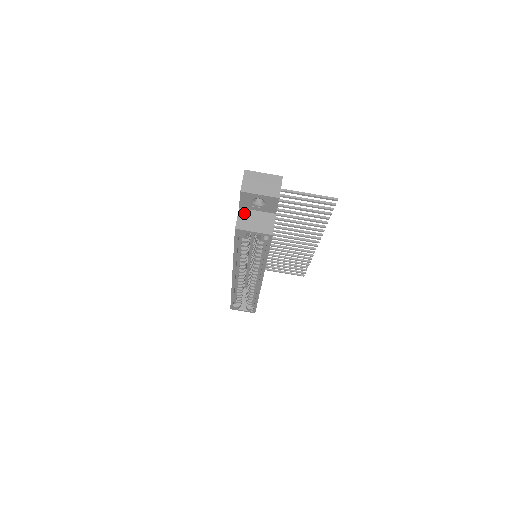
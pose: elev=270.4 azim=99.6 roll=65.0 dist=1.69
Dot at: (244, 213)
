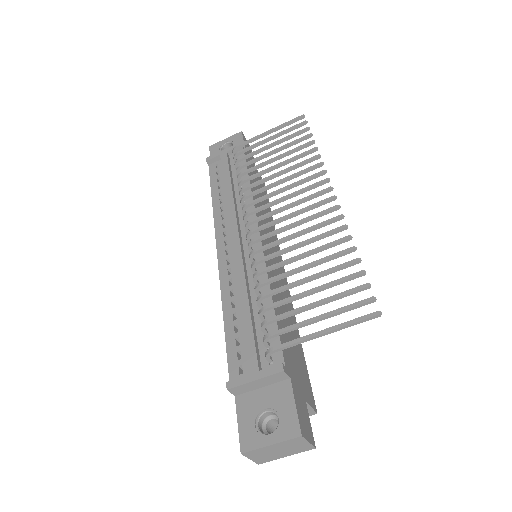
Dot at: occluded
